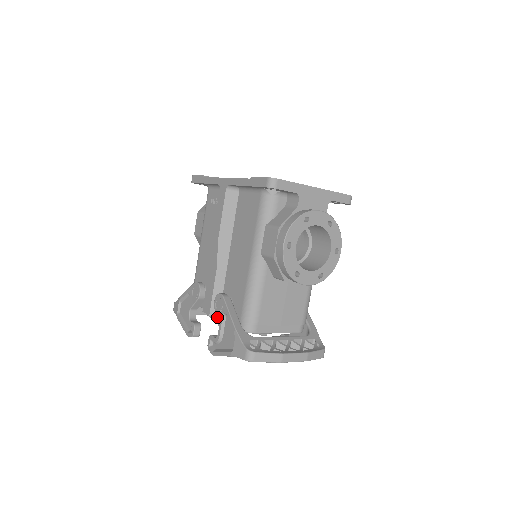
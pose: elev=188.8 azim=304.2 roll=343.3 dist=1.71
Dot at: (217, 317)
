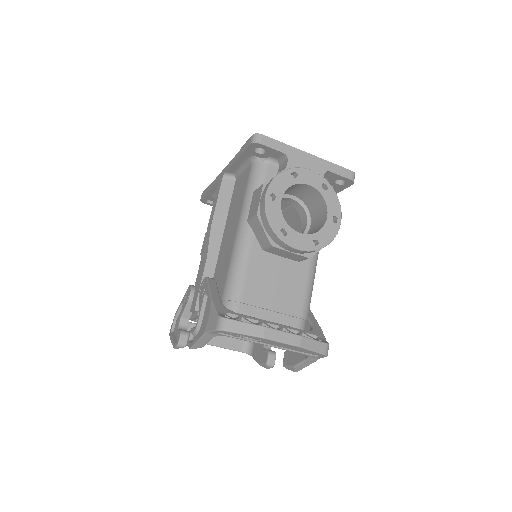
Dot at: (199, 303)
